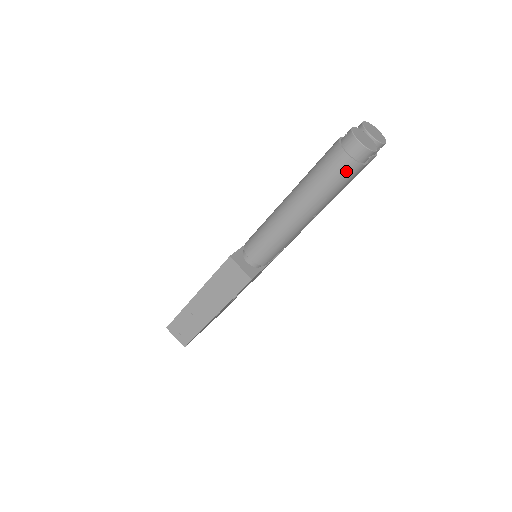
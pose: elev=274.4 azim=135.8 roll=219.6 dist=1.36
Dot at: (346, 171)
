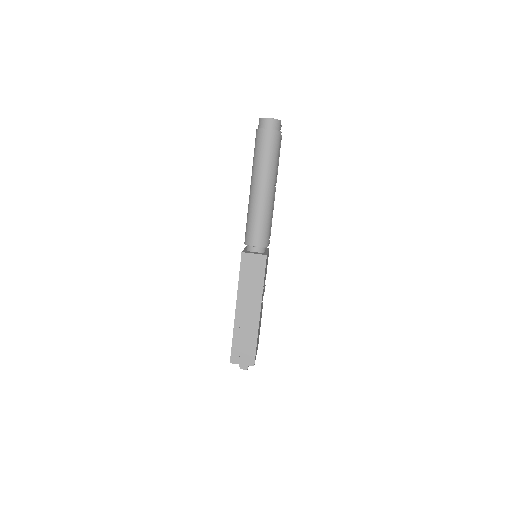
Dot at: (274, 140)
